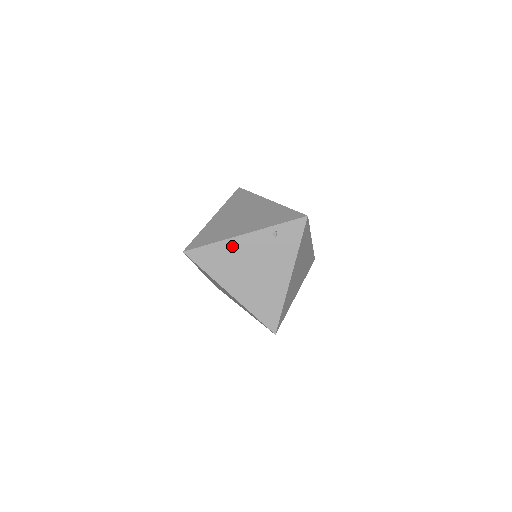
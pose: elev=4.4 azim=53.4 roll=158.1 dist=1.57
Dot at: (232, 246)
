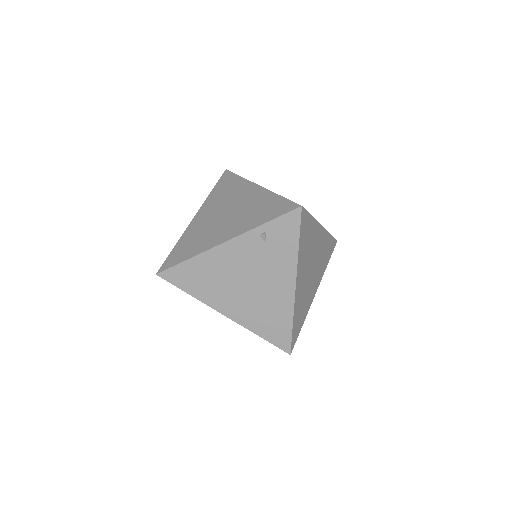
Dot at: (213, 259)
